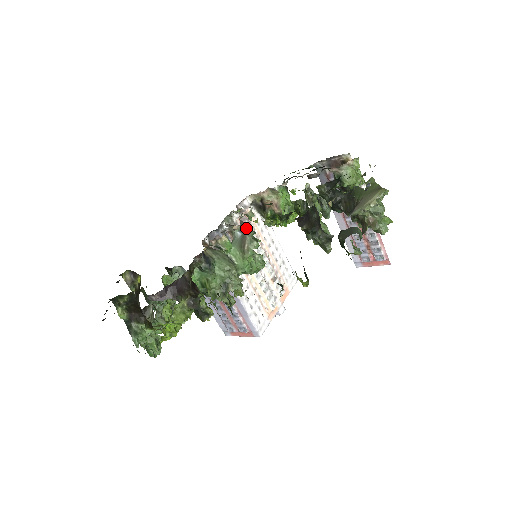
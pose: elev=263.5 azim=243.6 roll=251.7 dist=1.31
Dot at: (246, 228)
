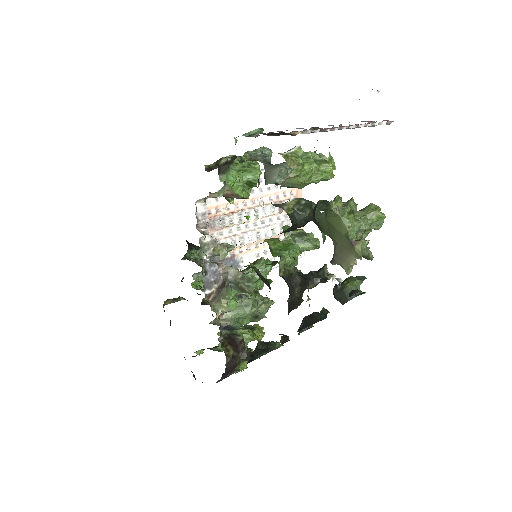
Dot at: (232, 277)
